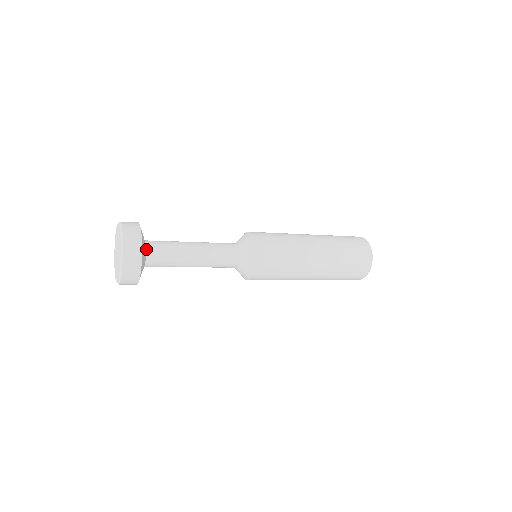
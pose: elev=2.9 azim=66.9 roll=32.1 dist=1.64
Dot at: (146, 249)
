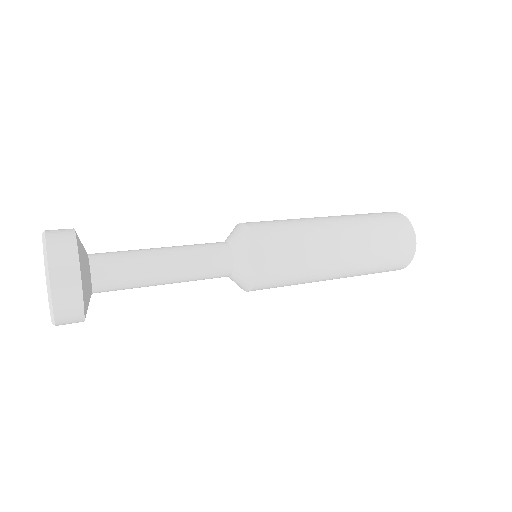
Dot at: (89, 263)
